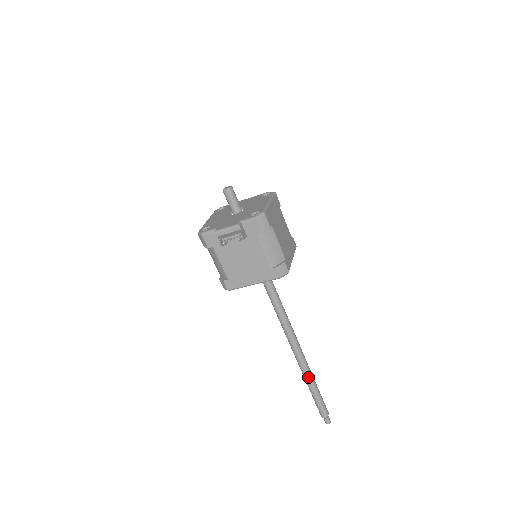
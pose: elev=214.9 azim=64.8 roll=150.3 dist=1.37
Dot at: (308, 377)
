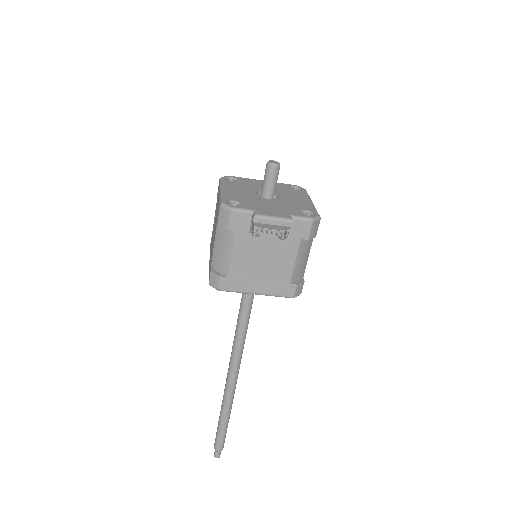
Dot at: (229, 406)
